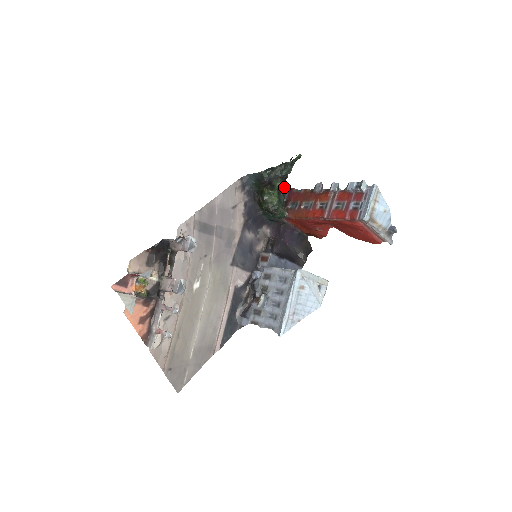
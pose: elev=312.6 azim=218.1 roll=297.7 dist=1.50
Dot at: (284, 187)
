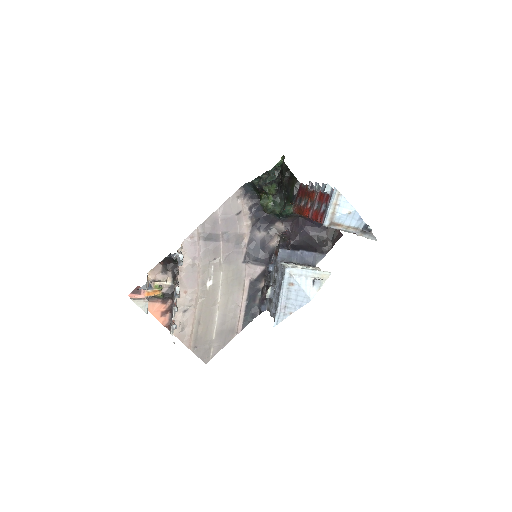
Dot at: (294, 183)
